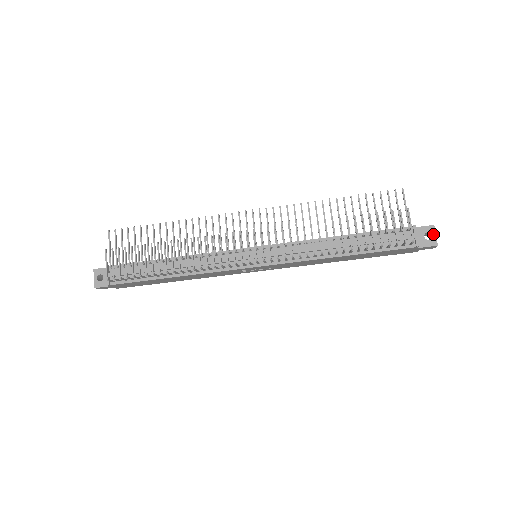
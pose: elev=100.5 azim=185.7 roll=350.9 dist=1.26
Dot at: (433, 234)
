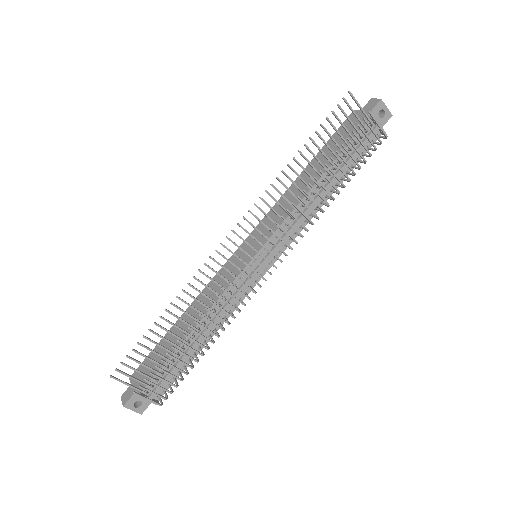
Dot at: (384, 108)
